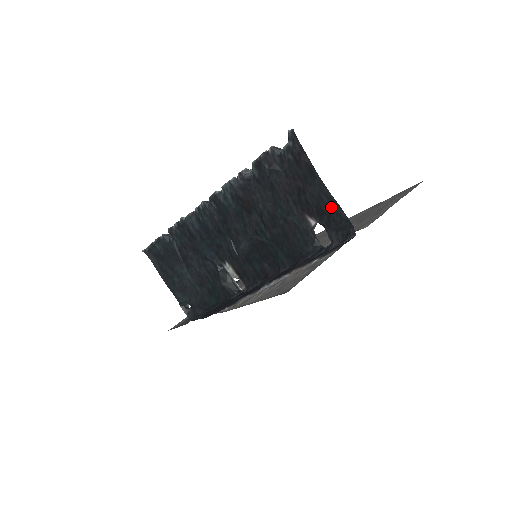
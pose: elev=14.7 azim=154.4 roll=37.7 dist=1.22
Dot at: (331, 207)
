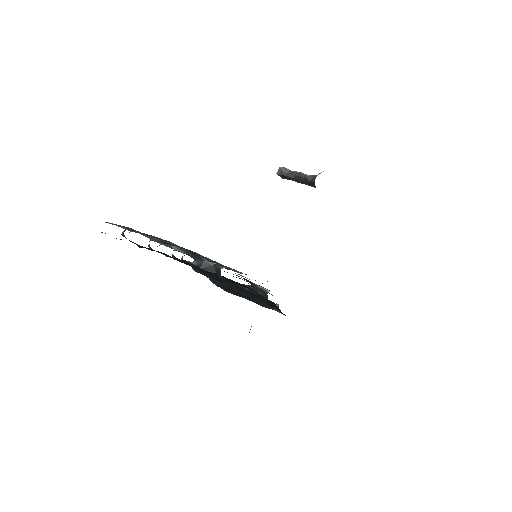
Dot at: occluded
